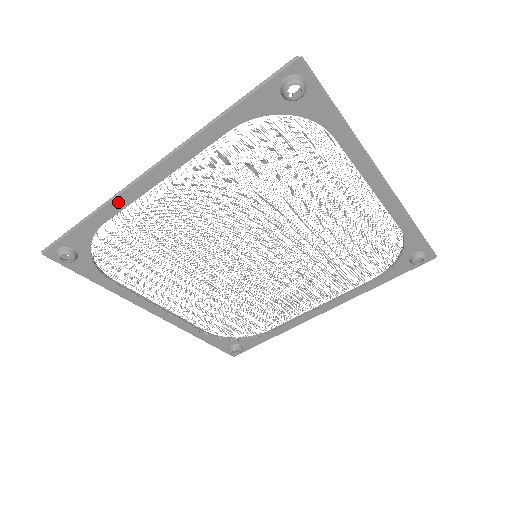
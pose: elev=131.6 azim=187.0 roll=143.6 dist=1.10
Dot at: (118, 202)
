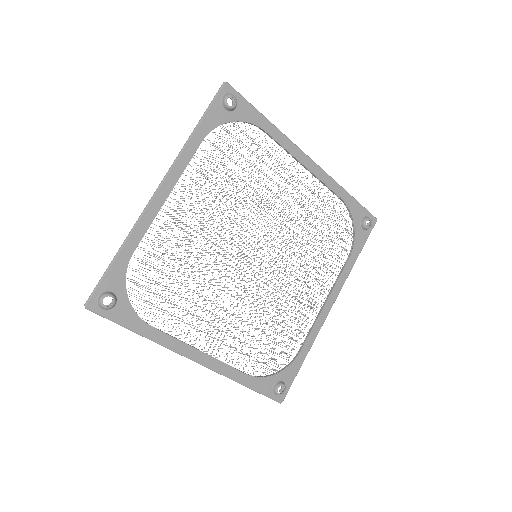
Dot at: (140, 227)
